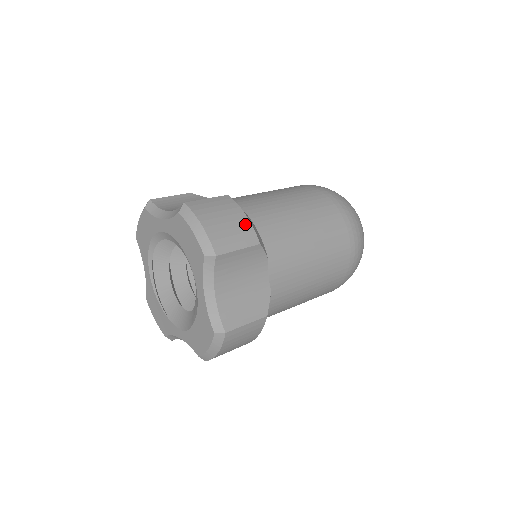
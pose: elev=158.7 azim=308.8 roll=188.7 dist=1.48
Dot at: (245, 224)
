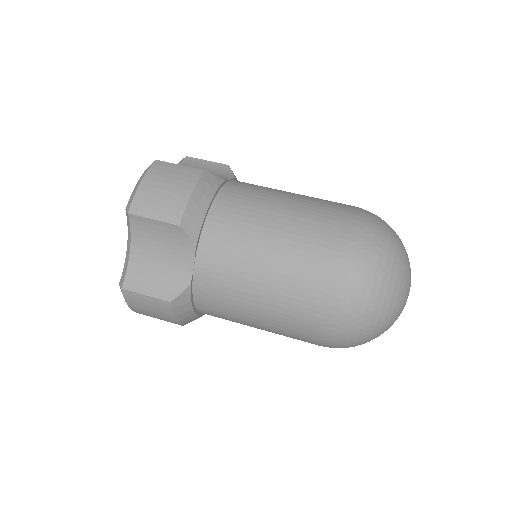
Dot at: (181, 200)
